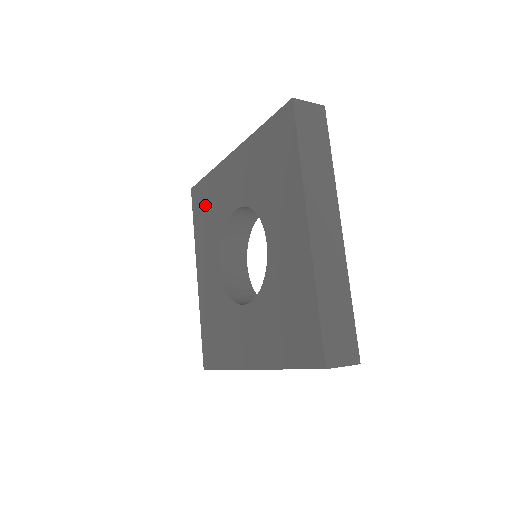
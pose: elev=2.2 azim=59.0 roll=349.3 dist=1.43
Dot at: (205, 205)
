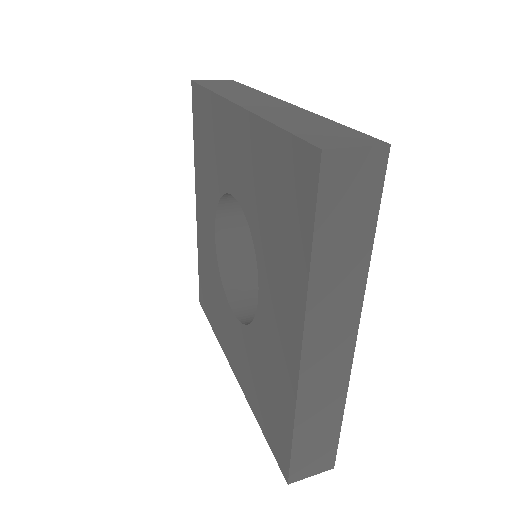
Dot at: (204, 132)
